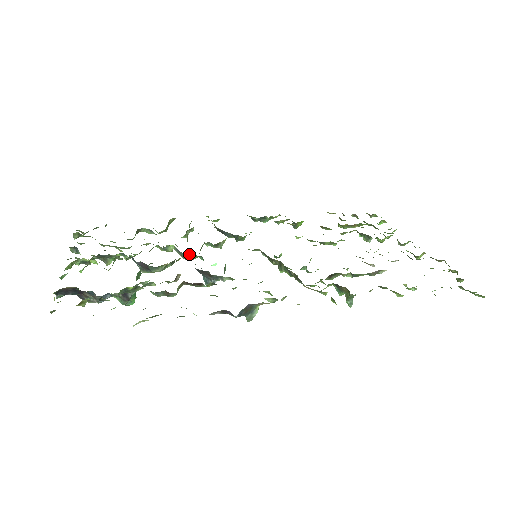
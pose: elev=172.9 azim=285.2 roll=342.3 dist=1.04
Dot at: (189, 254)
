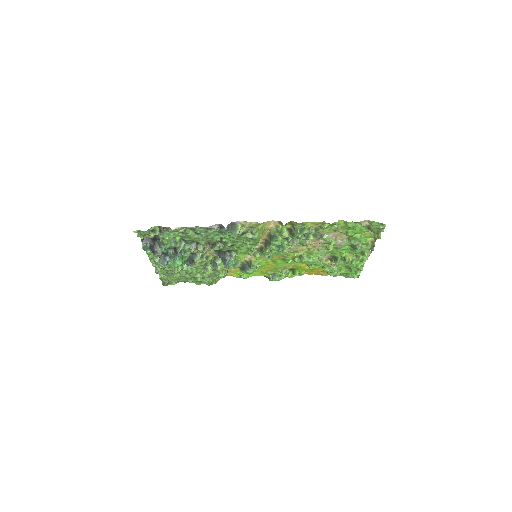
Dot at: (217, 259)
